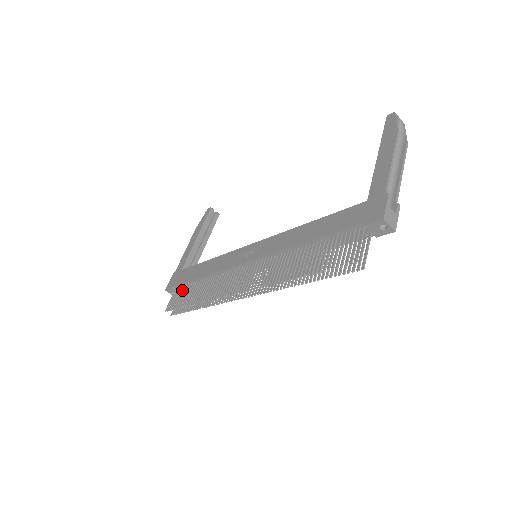
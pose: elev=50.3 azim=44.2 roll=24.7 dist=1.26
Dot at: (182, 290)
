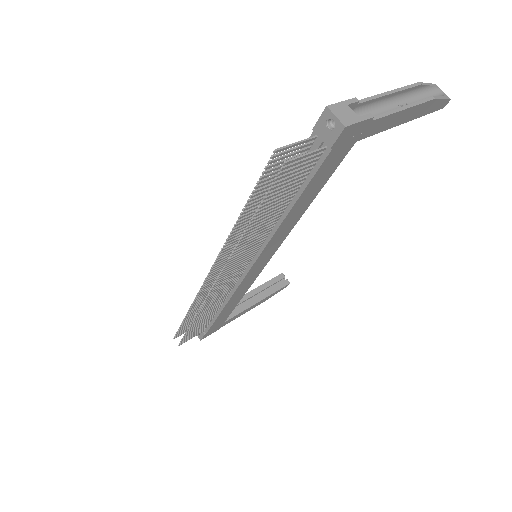
Dot at: occluded
